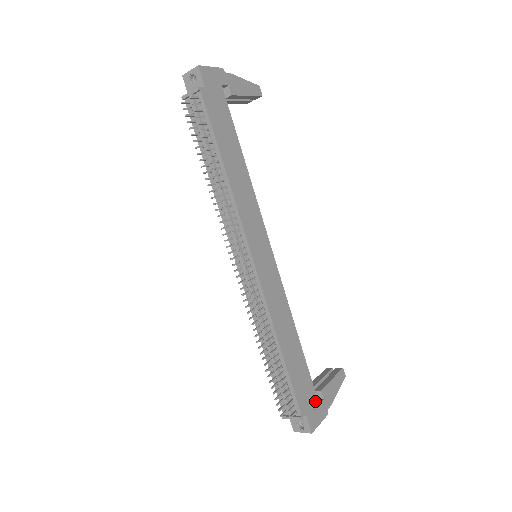
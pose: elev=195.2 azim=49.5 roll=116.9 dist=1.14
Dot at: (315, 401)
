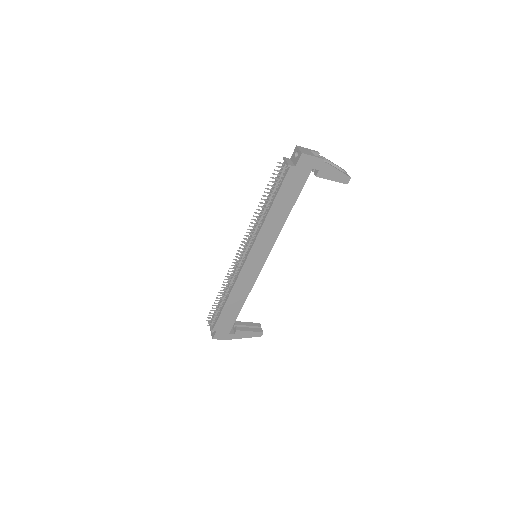
Dot at: (228, 331)
